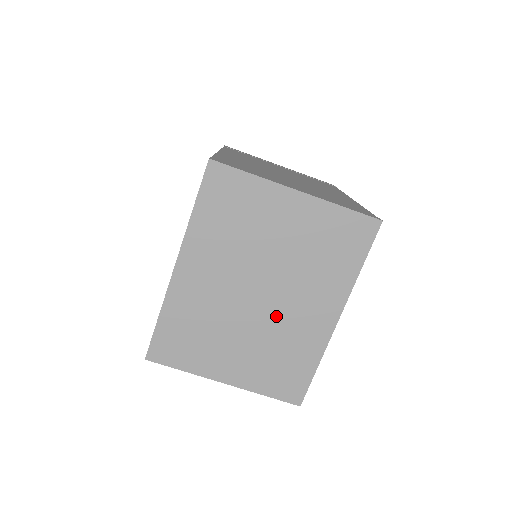
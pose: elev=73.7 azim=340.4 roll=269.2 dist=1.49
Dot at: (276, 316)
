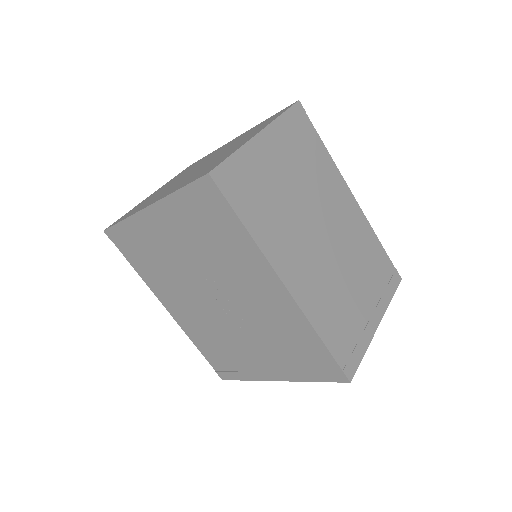
Dot at: occluded
